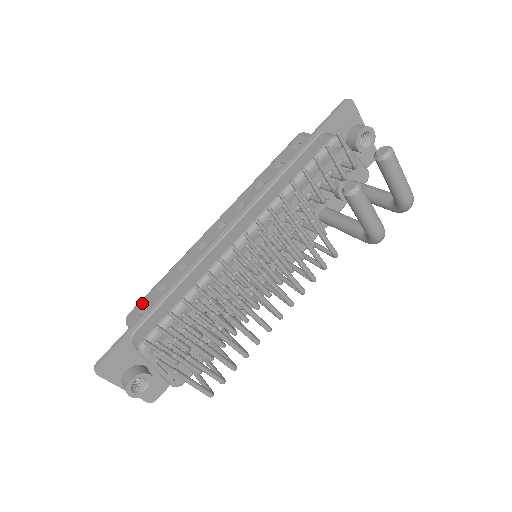
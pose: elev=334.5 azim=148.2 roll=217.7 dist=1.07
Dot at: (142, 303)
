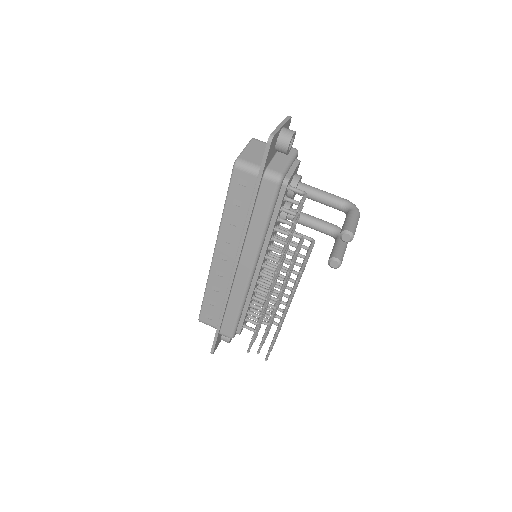
Dot at: (204, 313)
